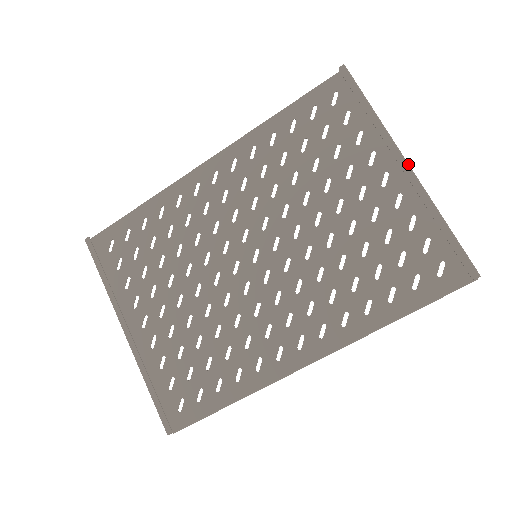
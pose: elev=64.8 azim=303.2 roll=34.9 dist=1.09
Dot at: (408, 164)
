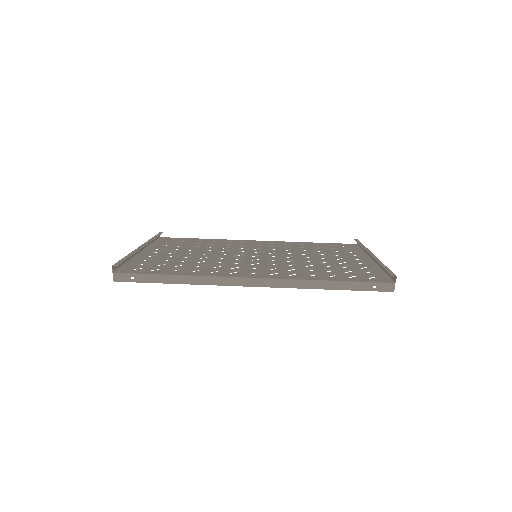
Dot at: occluded
